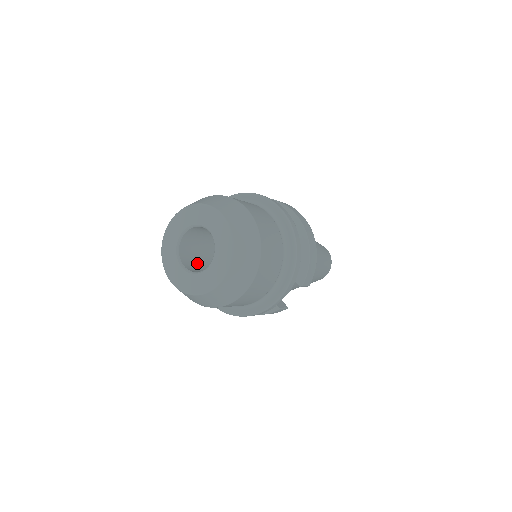
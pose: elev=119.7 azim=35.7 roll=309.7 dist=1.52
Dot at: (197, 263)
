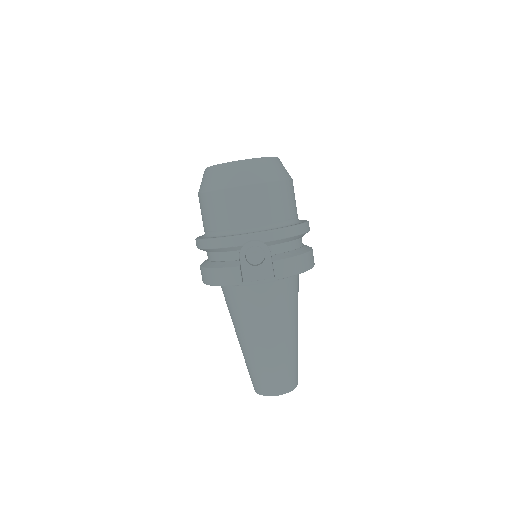
Dot at: occluded
